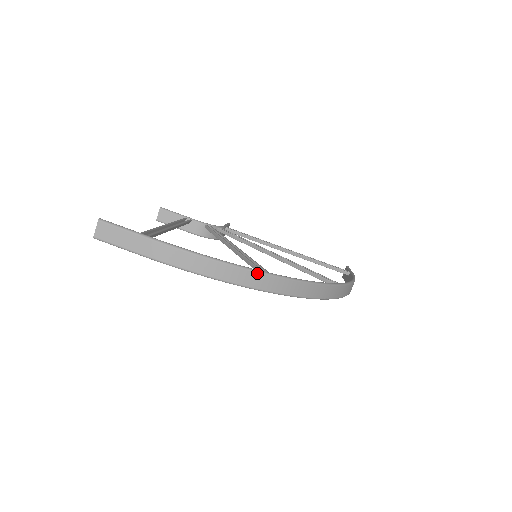
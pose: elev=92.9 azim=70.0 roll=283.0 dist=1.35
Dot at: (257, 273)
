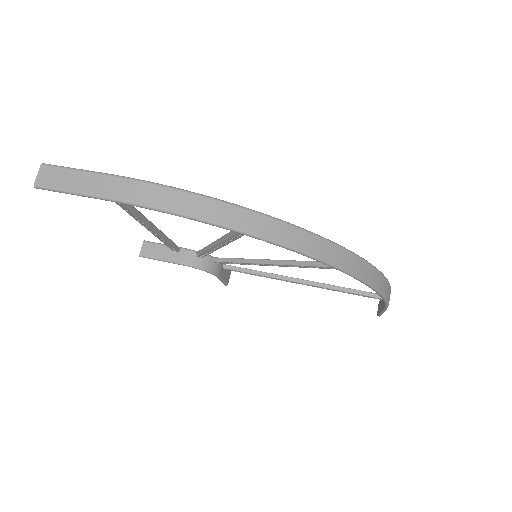
Dot at: (246, 210)
